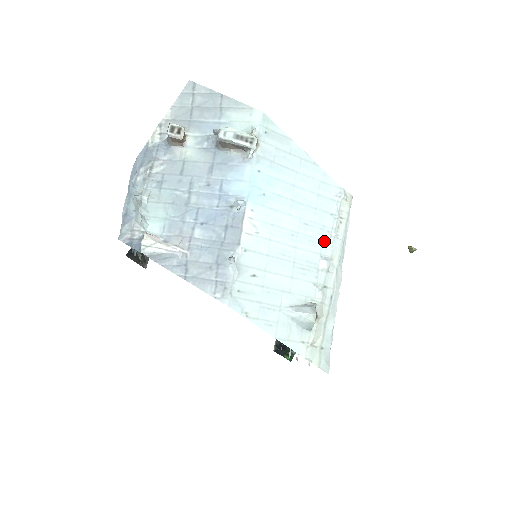
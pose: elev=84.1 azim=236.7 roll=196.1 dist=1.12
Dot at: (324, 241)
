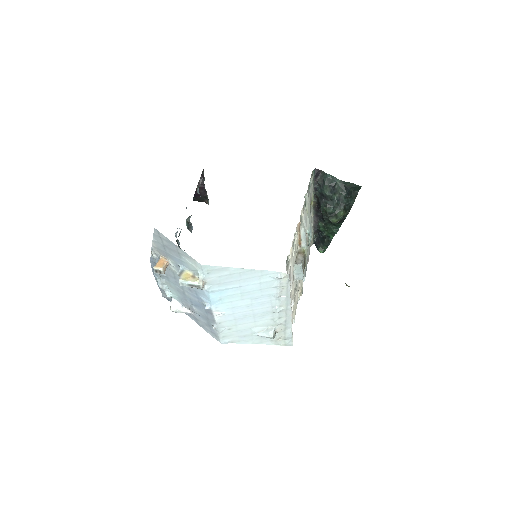
Dot at: (273, 300)
